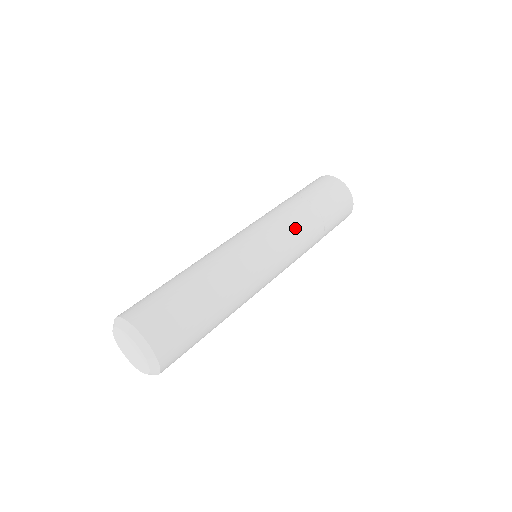
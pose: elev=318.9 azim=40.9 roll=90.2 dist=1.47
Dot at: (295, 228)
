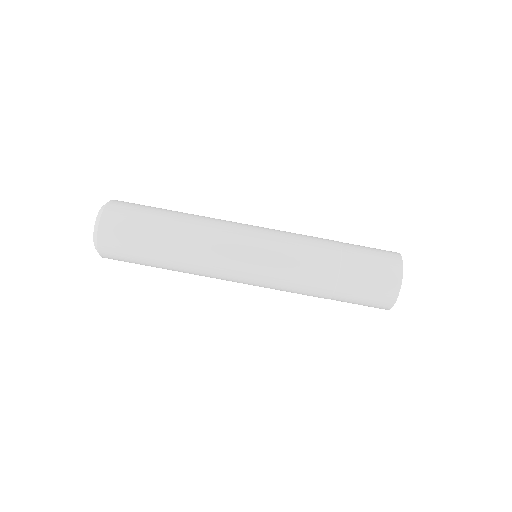
Dot at: (294, 276)
